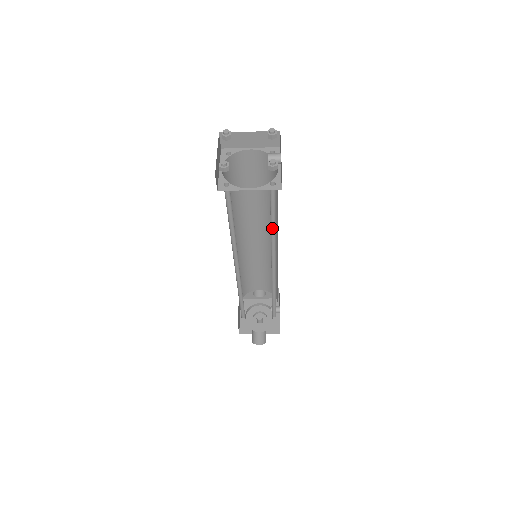
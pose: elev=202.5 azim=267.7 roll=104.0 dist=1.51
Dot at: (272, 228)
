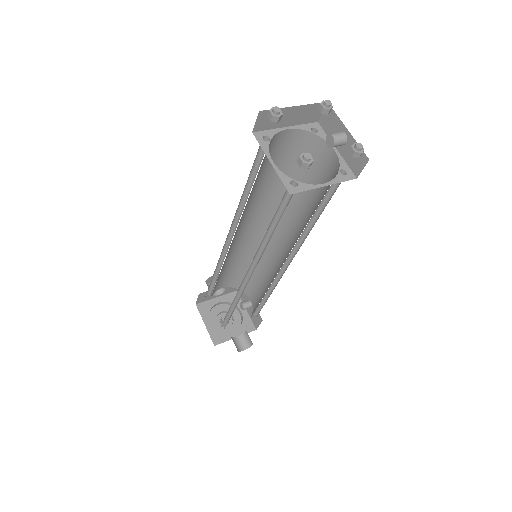
Dot at: occluded
